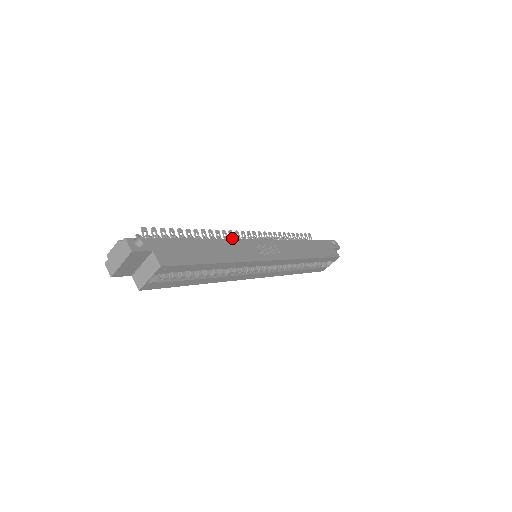
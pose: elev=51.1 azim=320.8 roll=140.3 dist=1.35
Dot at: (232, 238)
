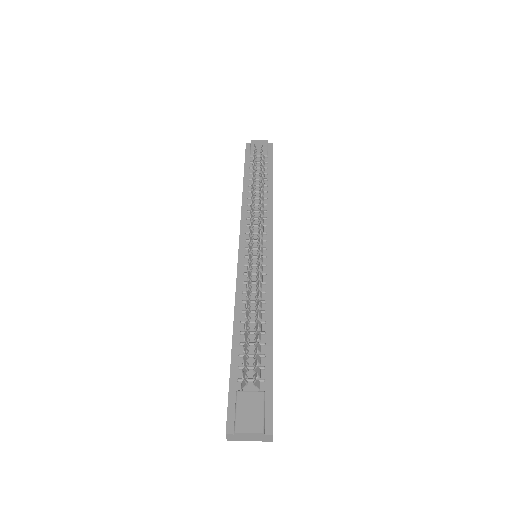
Dot at: (251, 250)
